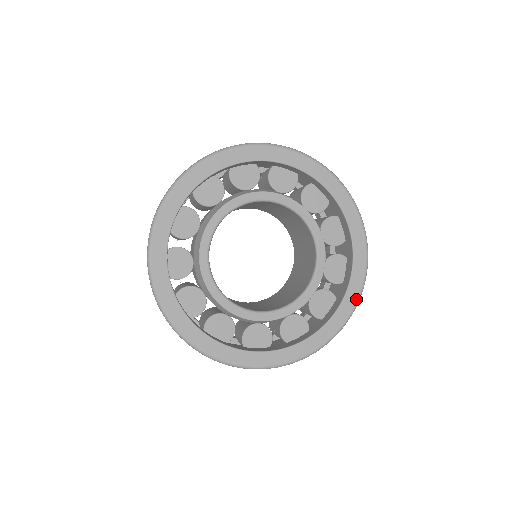
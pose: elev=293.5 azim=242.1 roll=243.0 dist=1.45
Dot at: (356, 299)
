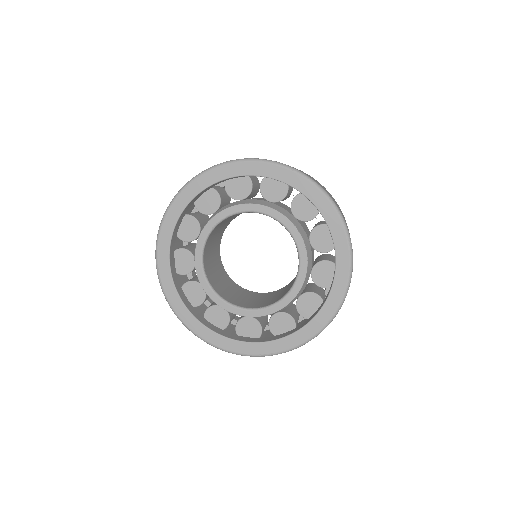
Dot at: (307, 338)
